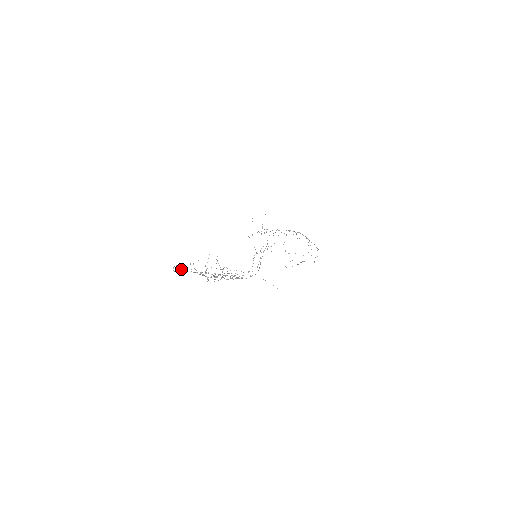
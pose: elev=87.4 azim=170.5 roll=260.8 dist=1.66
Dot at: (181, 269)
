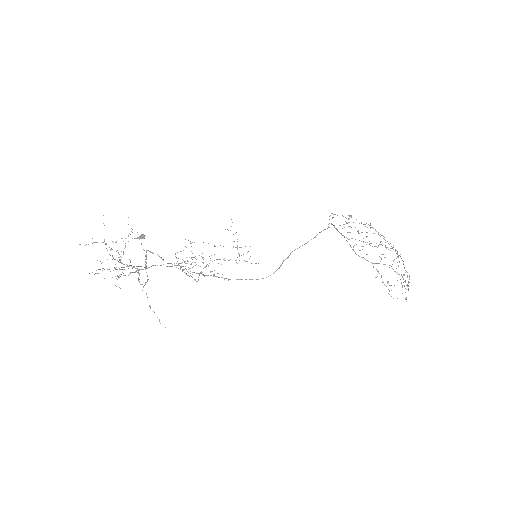
Dot at: (143, 238)
